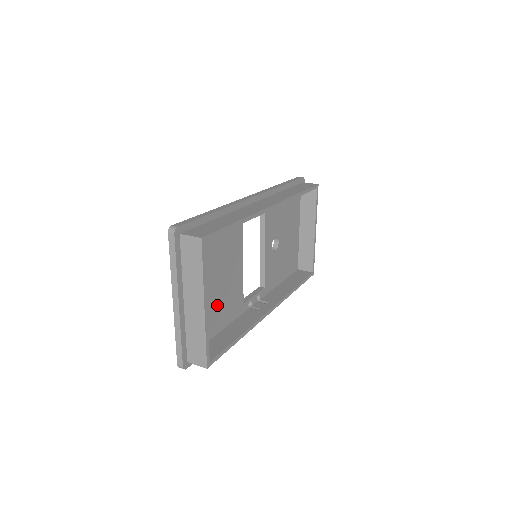
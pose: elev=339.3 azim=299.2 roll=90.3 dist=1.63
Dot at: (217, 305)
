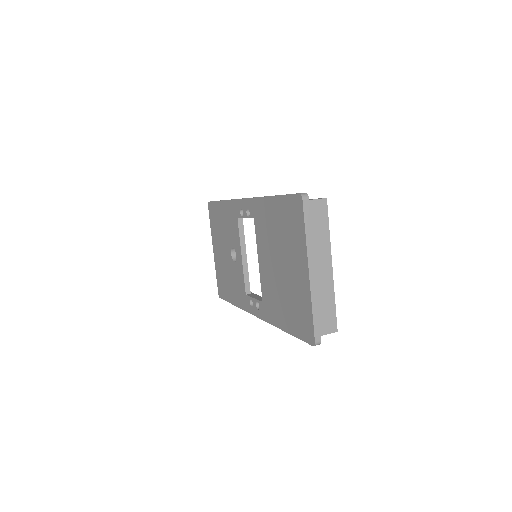
Dot at: occluded
